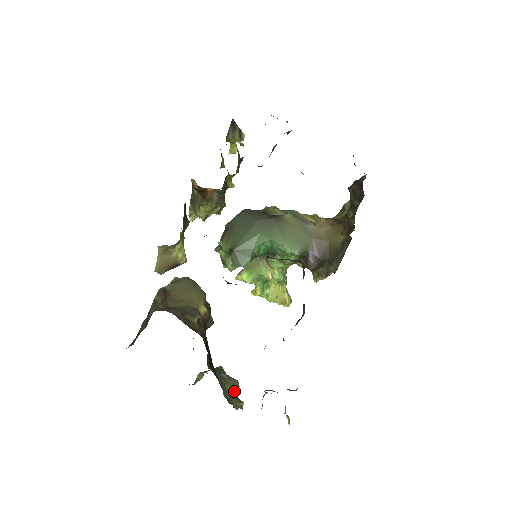
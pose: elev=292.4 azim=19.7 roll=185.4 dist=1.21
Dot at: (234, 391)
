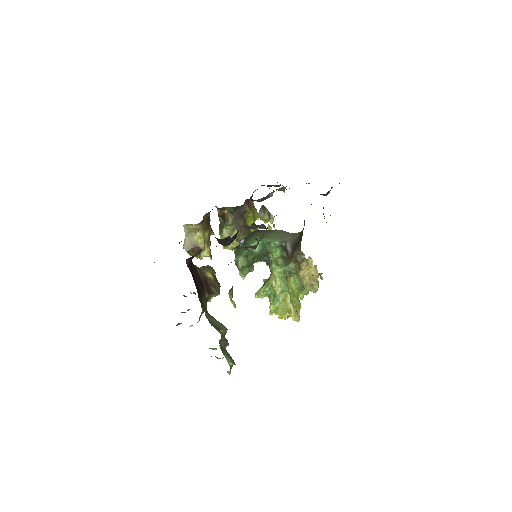
Dot at: (219, 327)
